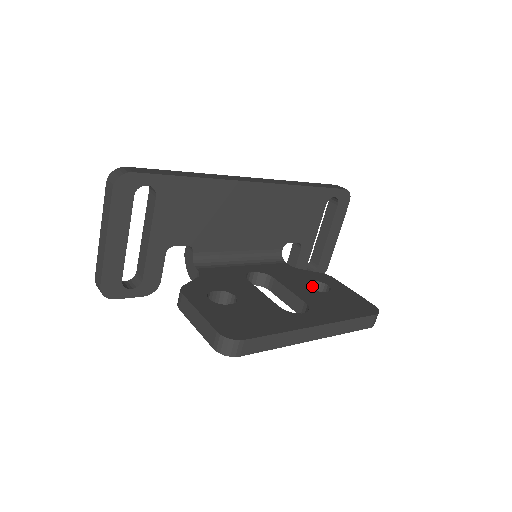
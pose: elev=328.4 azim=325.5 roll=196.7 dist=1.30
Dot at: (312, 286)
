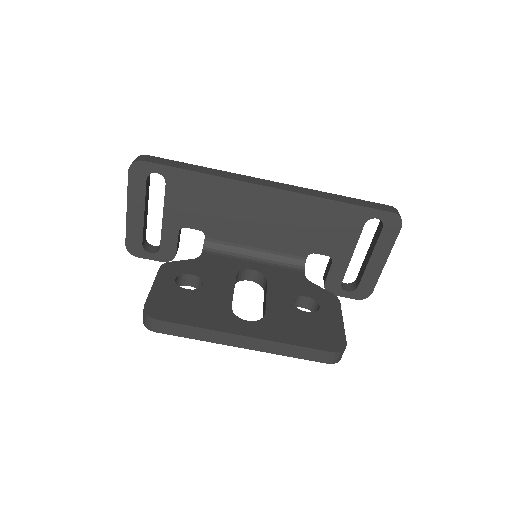
Dot at: (308, 302)
